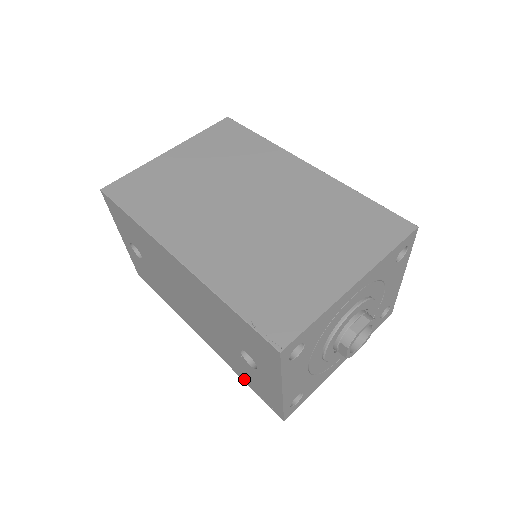
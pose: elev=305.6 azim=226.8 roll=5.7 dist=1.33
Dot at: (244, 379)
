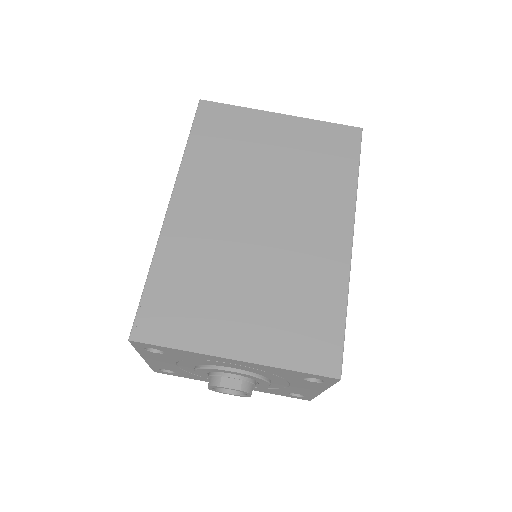
Dot at: occluded
